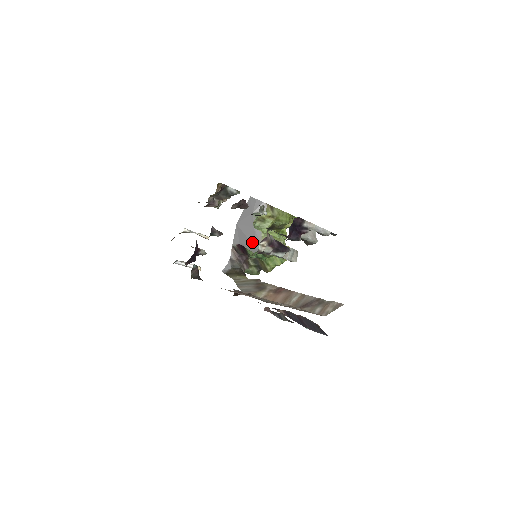
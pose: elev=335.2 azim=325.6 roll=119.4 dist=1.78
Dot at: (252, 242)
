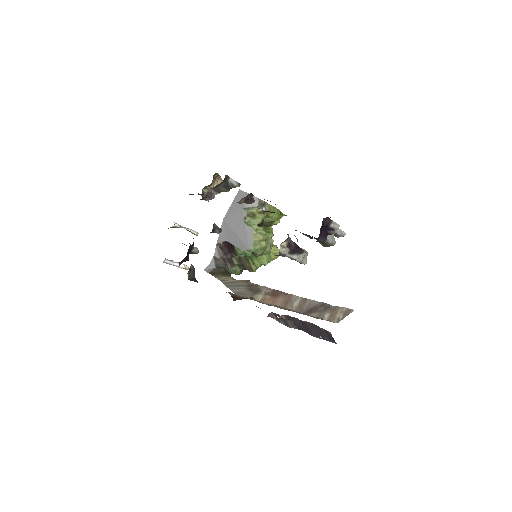
Dot at: (242, 240)
